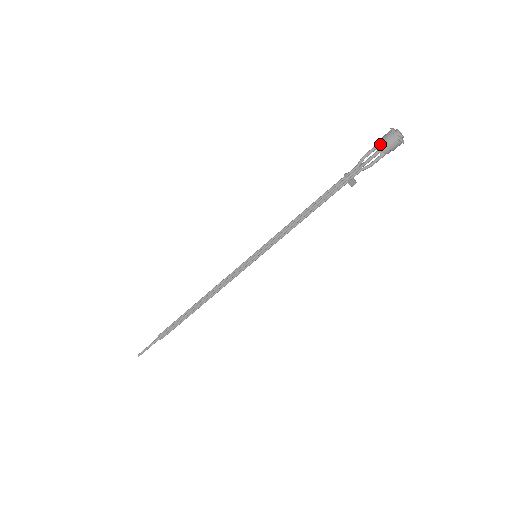
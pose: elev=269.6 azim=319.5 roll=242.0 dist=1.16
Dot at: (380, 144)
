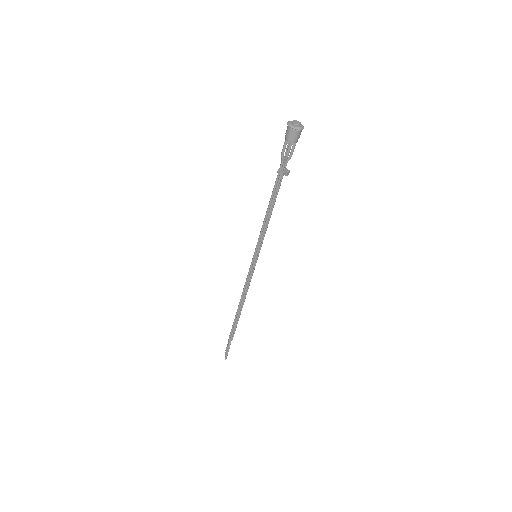
Dot at: (288, 140)
